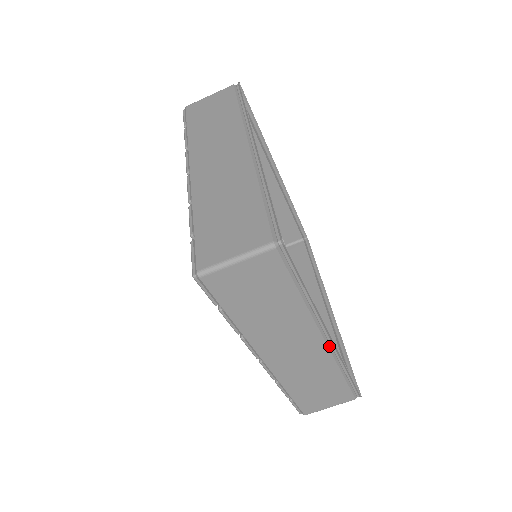
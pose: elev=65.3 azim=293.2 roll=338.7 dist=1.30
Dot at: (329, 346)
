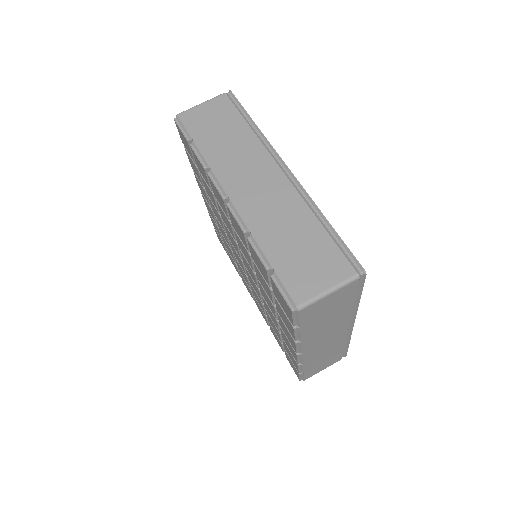
Dot at: (290, 180)
